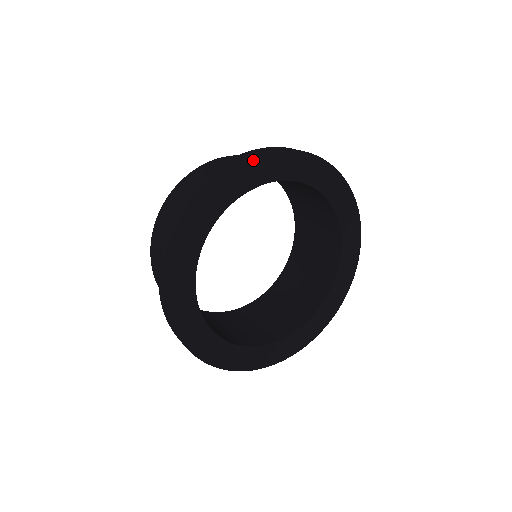
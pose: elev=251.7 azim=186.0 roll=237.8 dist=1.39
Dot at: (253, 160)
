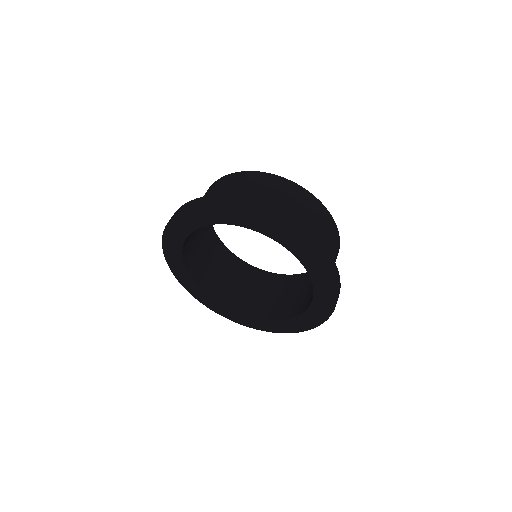
Dot at: (278, 224)
